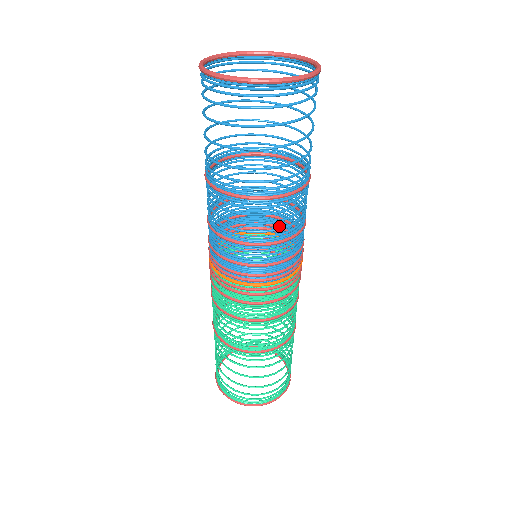
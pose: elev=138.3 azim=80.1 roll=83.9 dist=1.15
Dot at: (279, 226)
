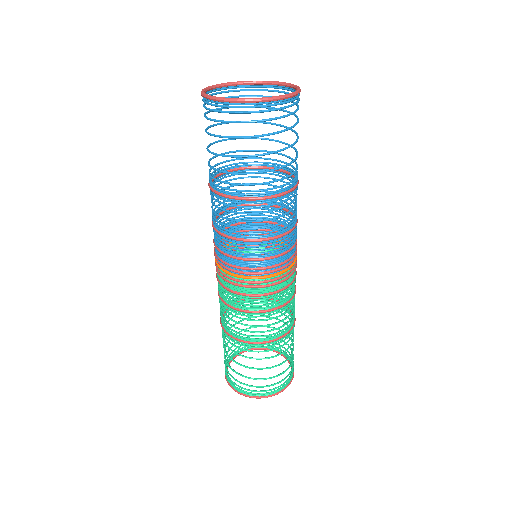
Dot at: occluded
